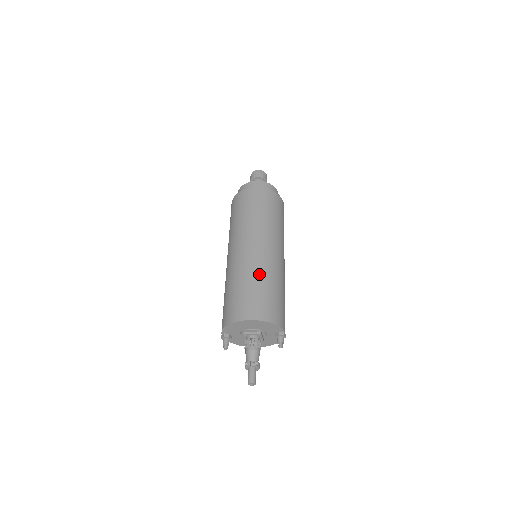
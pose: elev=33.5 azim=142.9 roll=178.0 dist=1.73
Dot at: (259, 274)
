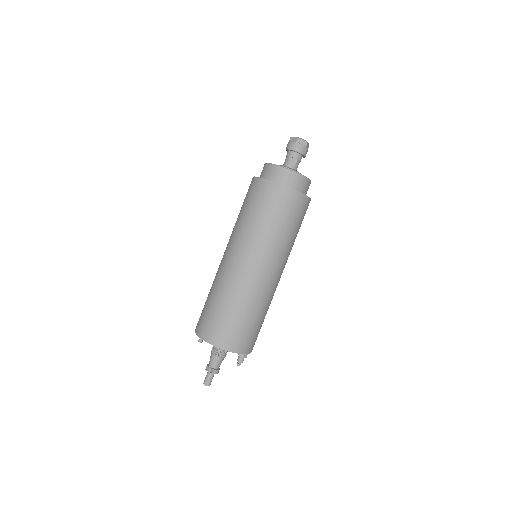
Dot at: (231, 297)
